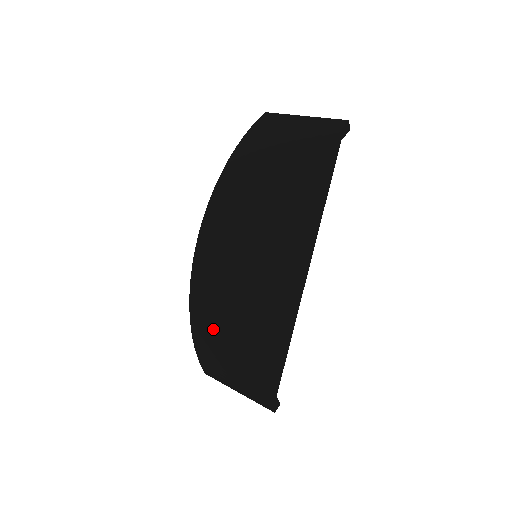
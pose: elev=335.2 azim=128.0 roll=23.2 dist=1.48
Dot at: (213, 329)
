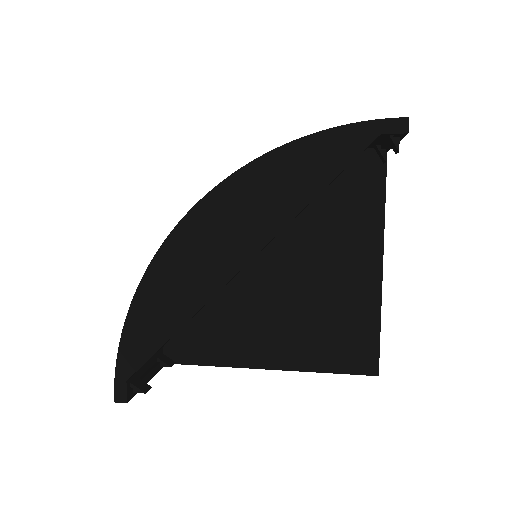
Dot at: occluded
